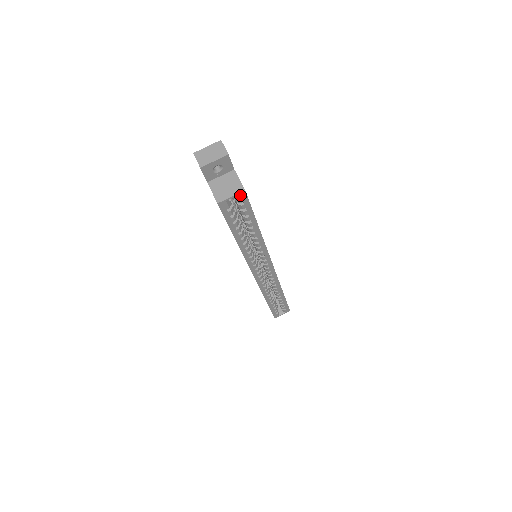
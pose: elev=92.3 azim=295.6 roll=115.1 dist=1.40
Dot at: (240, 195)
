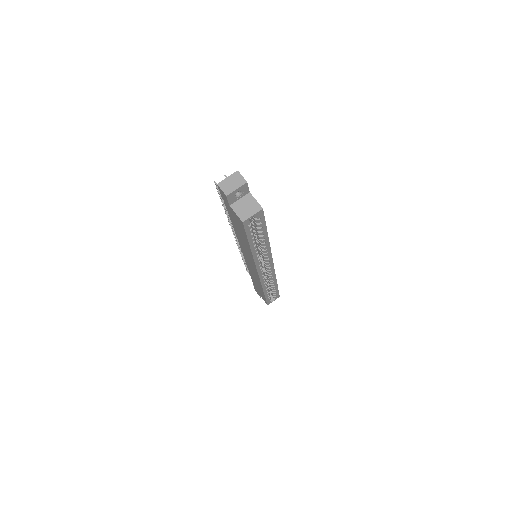
Dot at: (259, 213)
